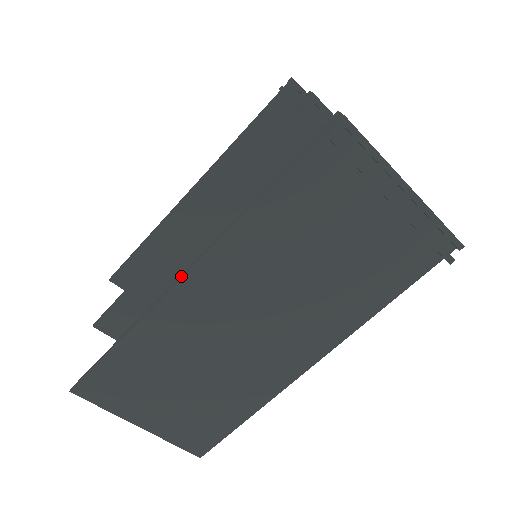
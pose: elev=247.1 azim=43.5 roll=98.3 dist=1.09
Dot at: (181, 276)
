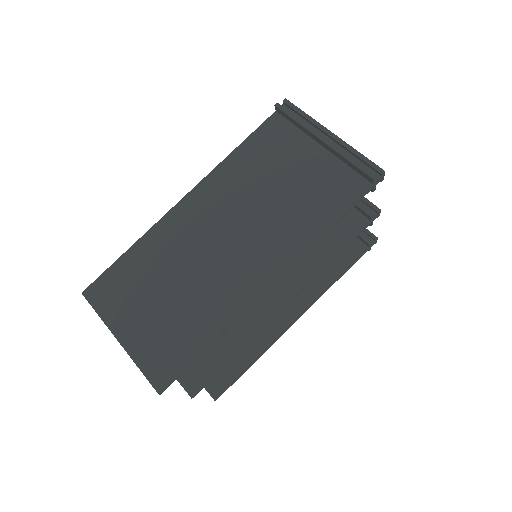
Dot at: (182, 200)
